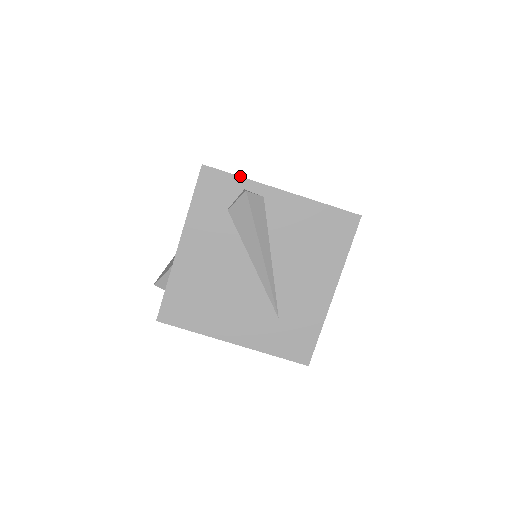
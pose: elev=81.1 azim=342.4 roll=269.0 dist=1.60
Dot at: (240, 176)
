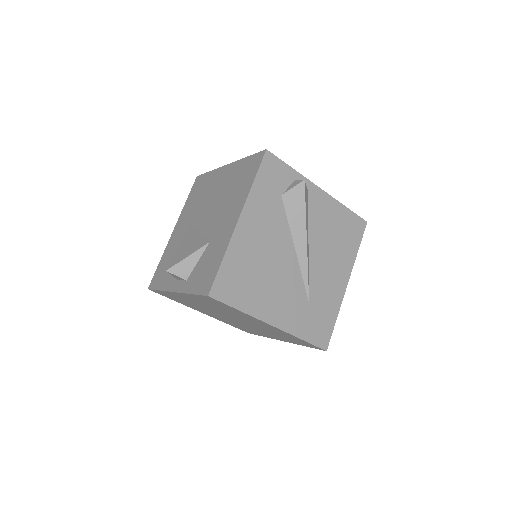
Dot at: occluded
